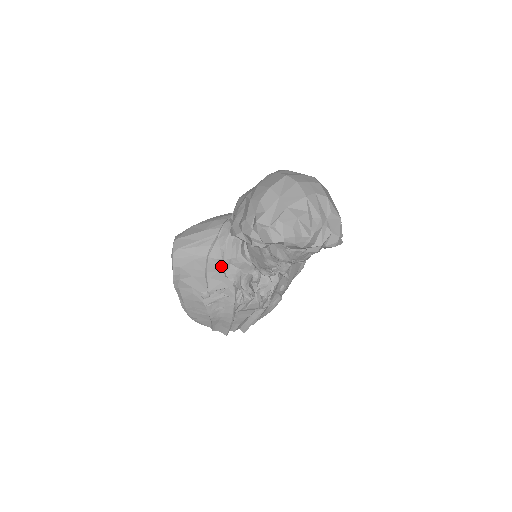
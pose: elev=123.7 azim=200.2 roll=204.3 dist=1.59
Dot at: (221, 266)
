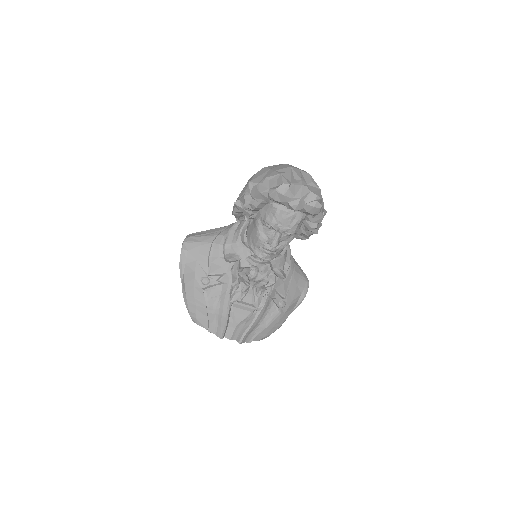
Dot at: (222, 252)
